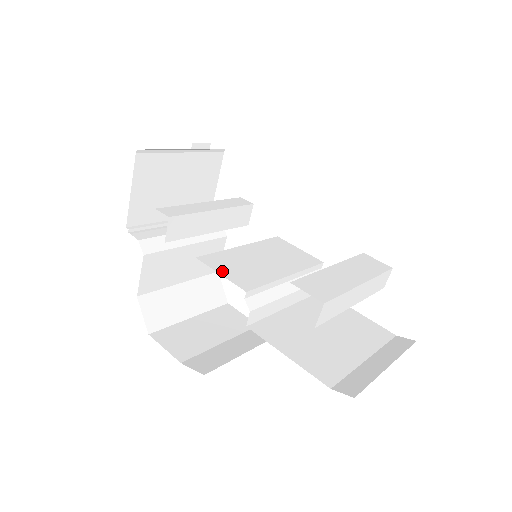
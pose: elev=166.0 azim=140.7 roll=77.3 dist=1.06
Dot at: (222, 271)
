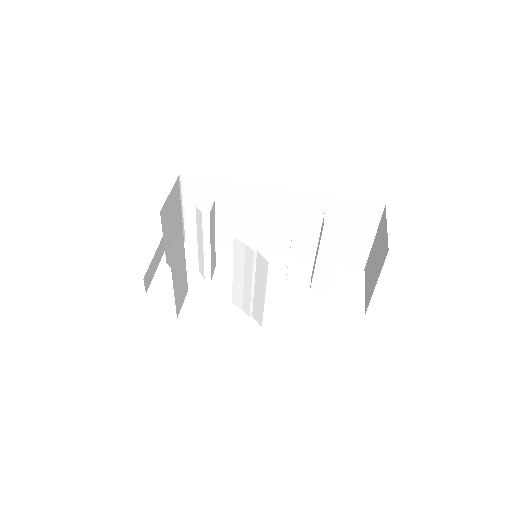
Dot at: occluded
